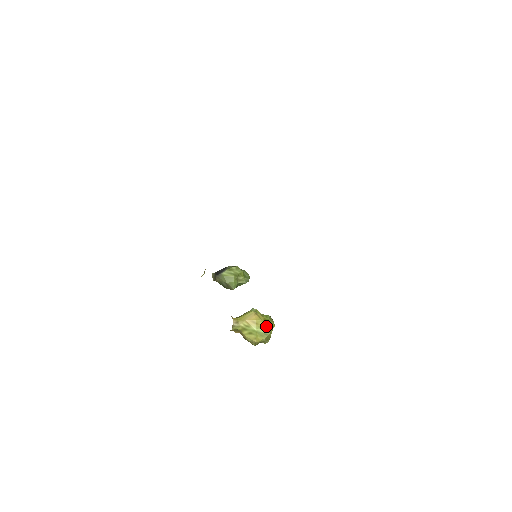
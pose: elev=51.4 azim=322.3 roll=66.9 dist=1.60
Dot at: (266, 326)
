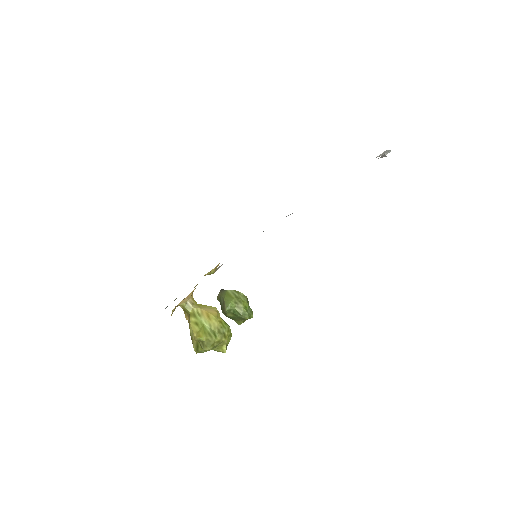
Dot at: (217, 328)
